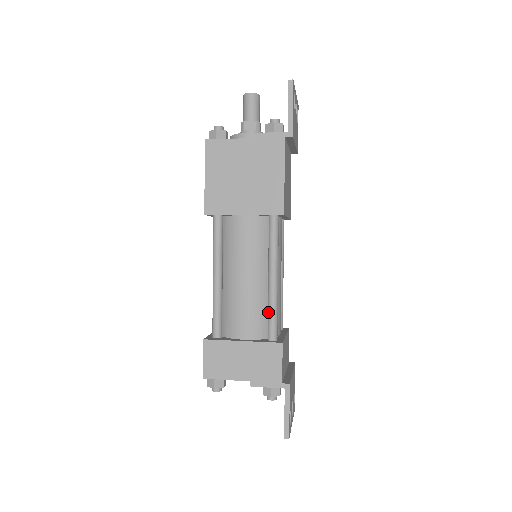
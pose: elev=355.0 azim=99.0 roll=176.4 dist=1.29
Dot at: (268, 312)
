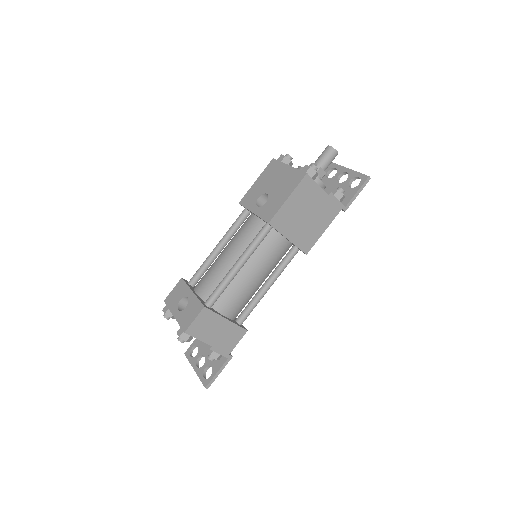
Dot at: (250, 306)
